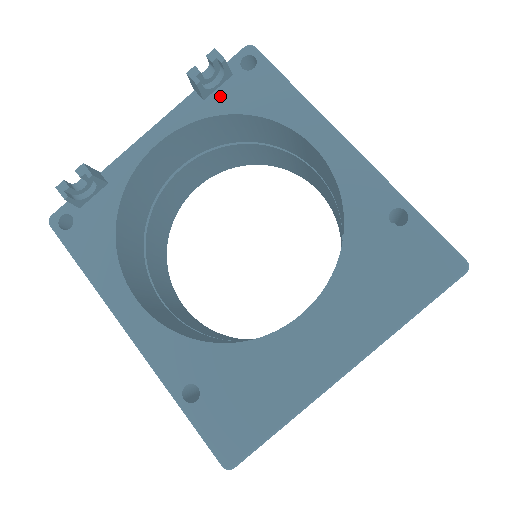
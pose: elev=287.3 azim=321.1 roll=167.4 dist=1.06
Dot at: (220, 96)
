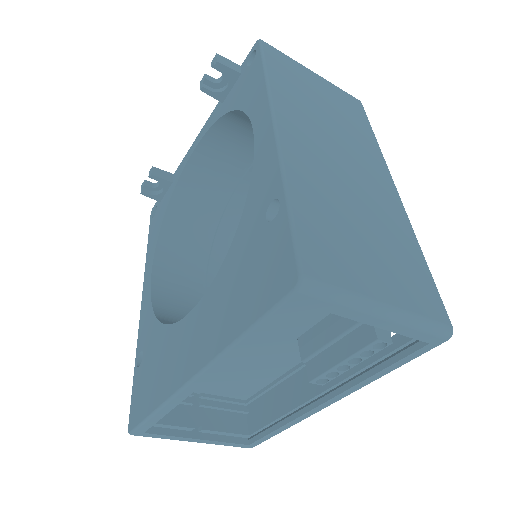
Dot at: (230, 97)
